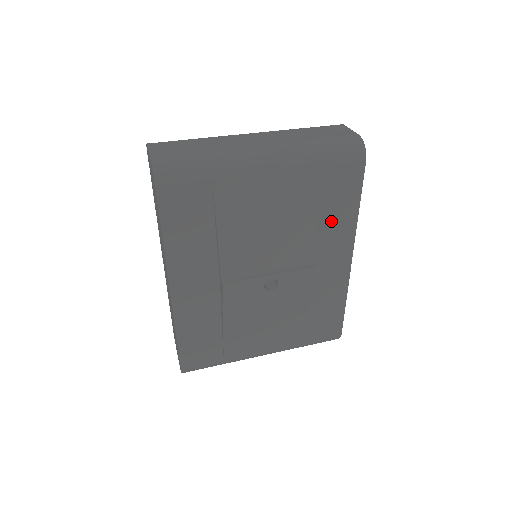
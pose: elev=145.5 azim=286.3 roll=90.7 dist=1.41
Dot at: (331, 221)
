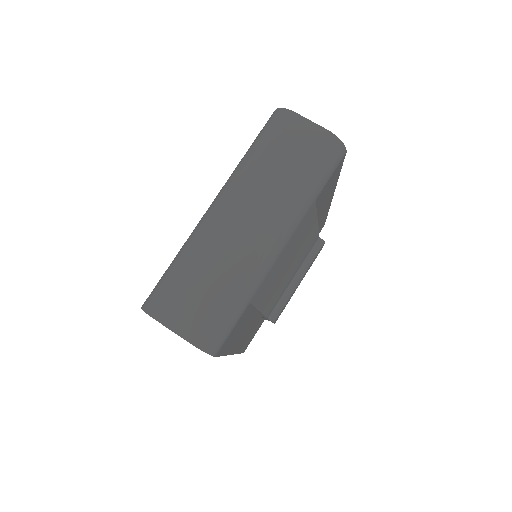
Dot at: (322, 204)
